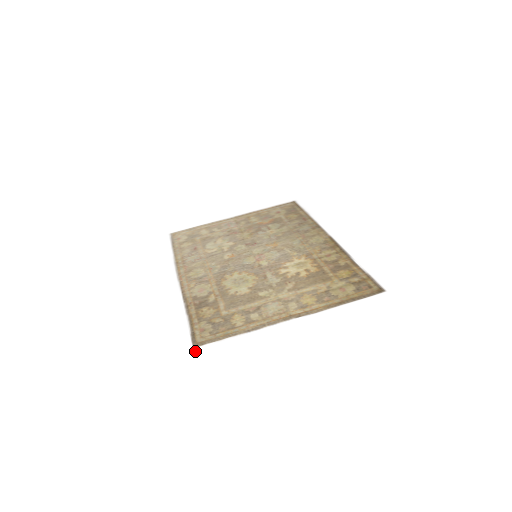
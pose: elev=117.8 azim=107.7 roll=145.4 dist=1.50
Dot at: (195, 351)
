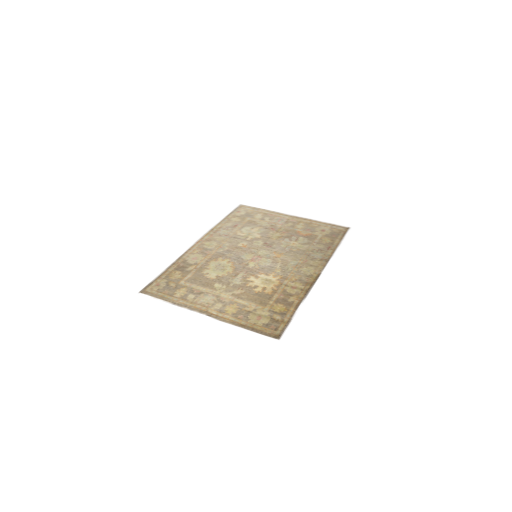
Dot at: (137, 294)
